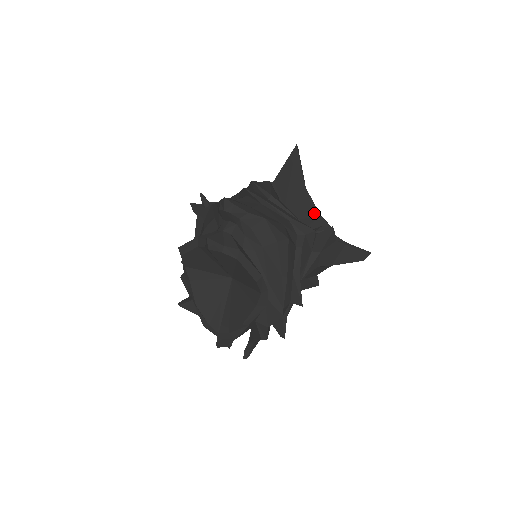
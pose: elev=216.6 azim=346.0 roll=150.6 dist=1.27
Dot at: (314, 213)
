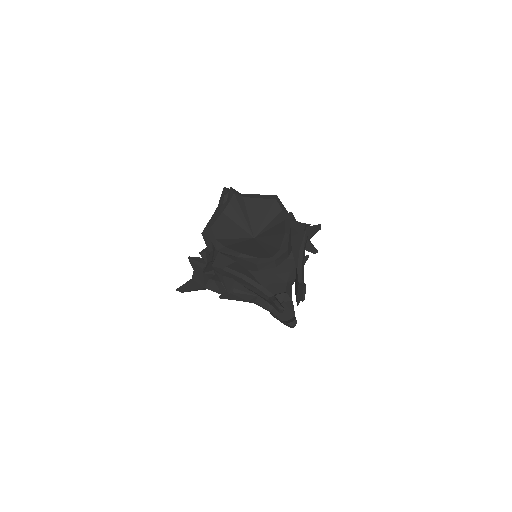
Dot at: occluded
